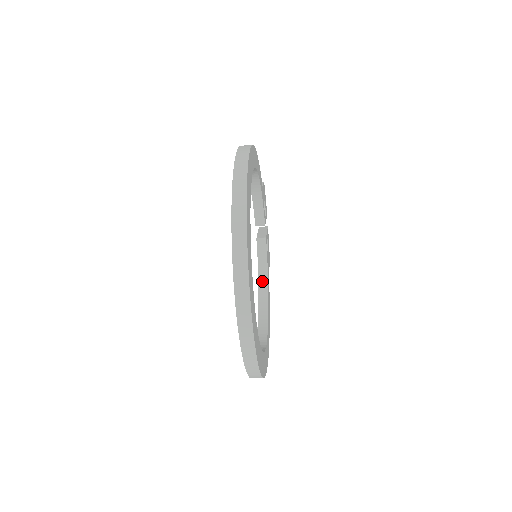
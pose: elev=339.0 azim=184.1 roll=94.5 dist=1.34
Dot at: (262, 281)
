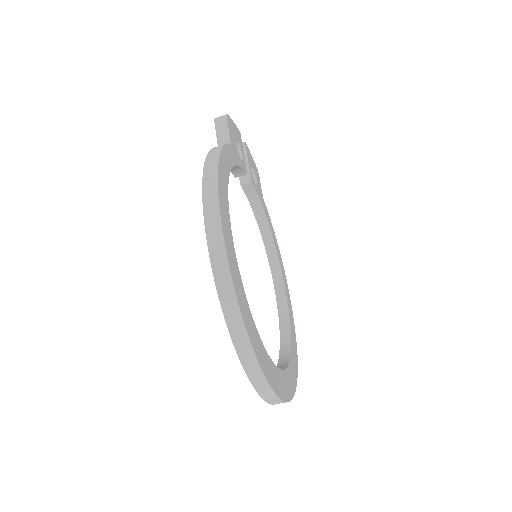
Dot at: (260, 220)
